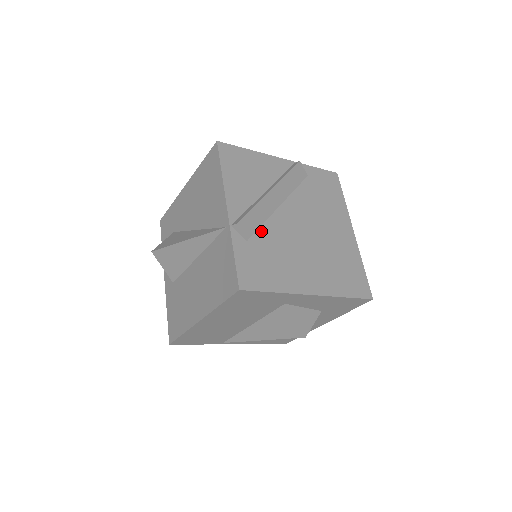
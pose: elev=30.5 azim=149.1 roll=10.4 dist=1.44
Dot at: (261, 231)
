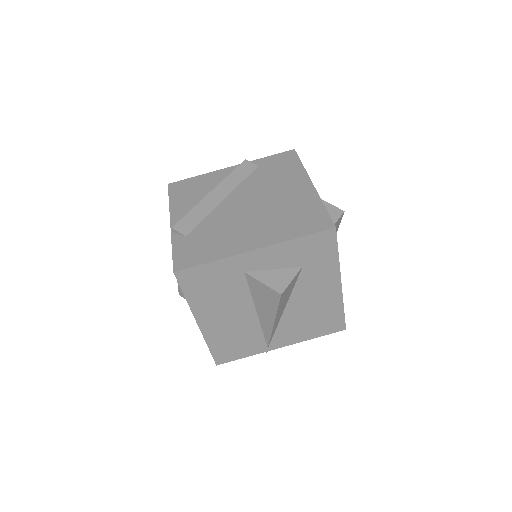
Dot at: (202, 224)
